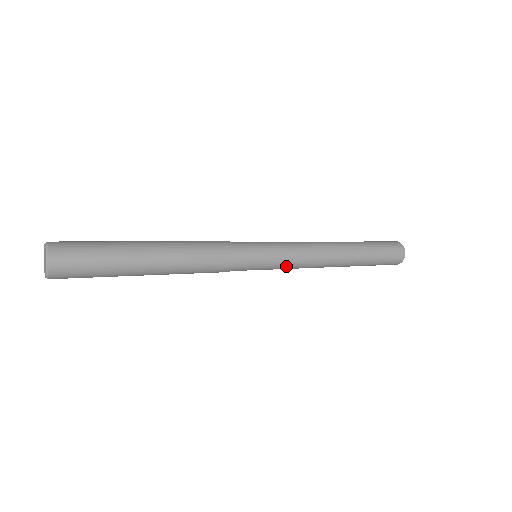
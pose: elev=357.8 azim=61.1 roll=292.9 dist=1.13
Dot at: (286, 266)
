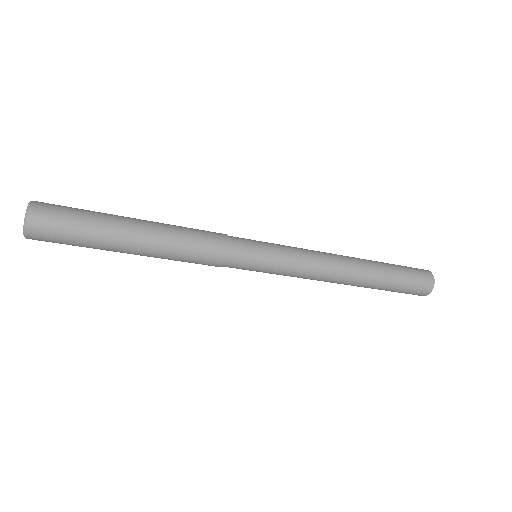
Dot at: (285, 275)
